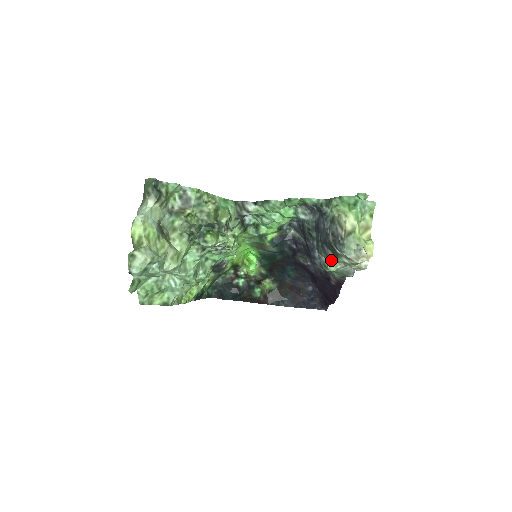
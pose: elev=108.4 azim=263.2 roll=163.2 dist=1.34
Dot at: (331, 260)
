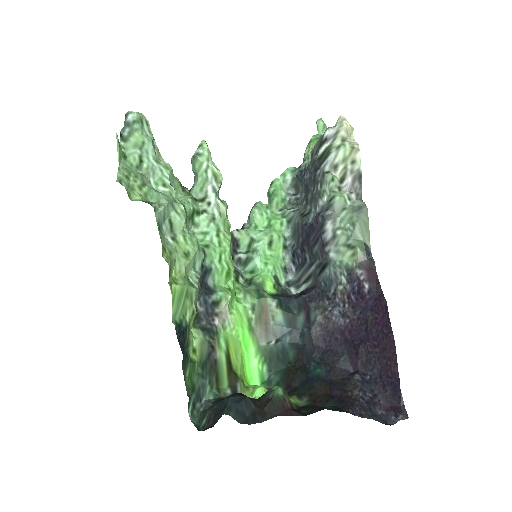
Dot at: (329, 173)
